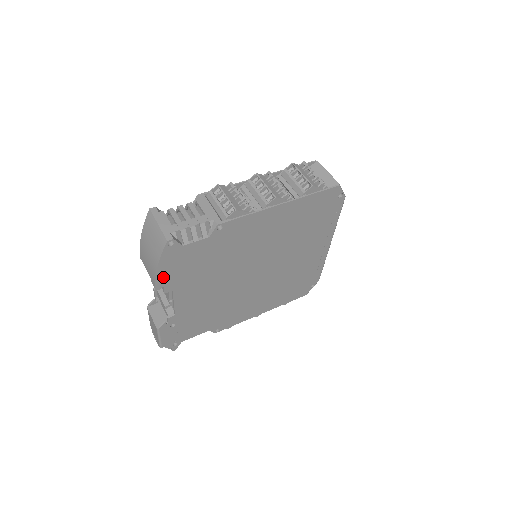
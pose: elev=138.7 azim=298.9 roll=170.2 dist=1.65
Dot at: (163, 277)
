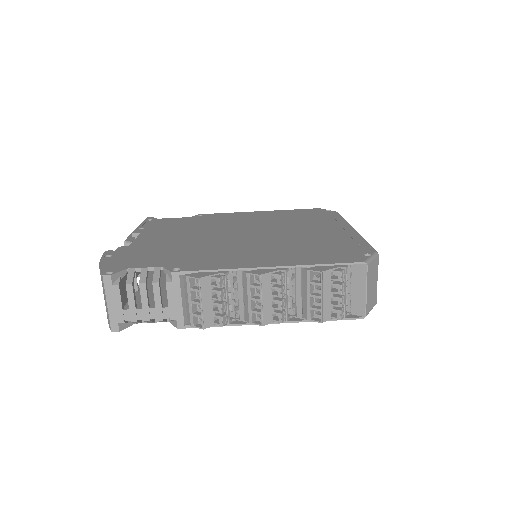
Dot at: occluded
